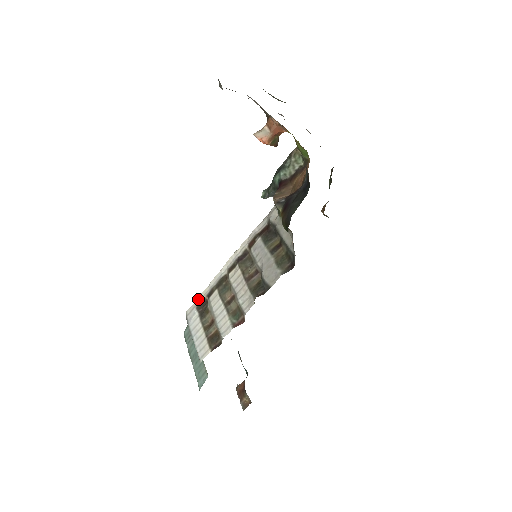
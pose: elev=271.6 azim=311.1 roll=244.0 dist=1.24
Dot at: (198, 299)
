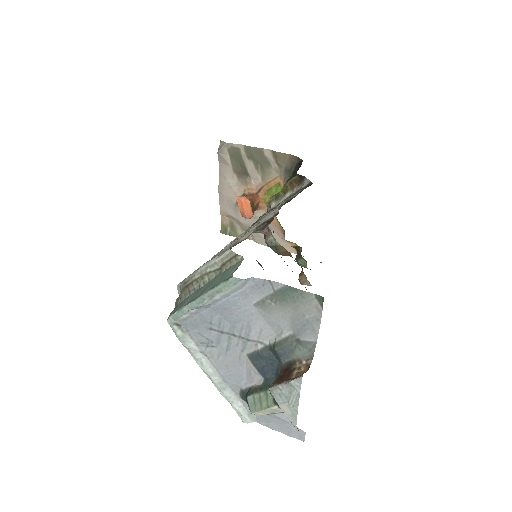
Dot at: occluded
